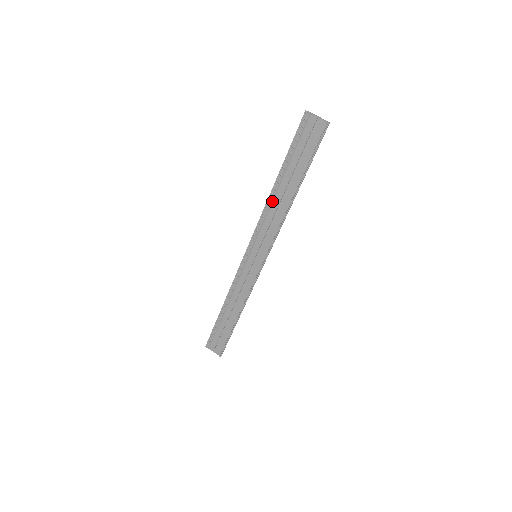
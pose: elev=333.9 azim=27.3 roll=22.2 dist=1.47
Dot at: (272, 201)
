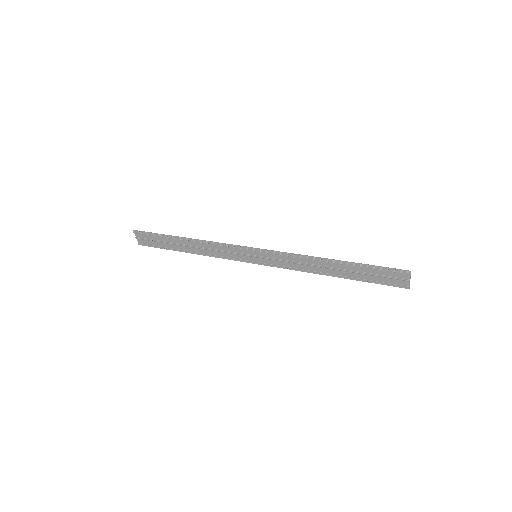
Dot at: (315, 260)
